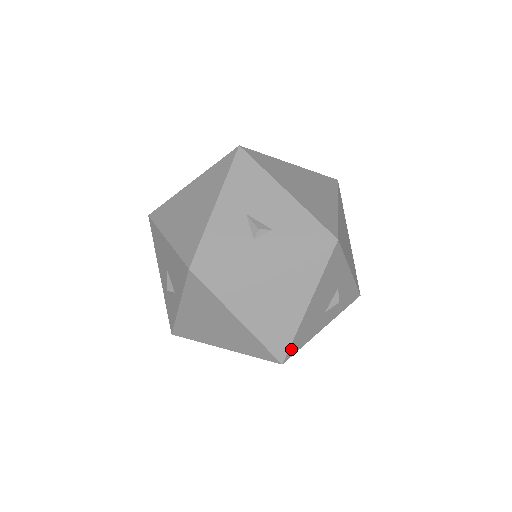
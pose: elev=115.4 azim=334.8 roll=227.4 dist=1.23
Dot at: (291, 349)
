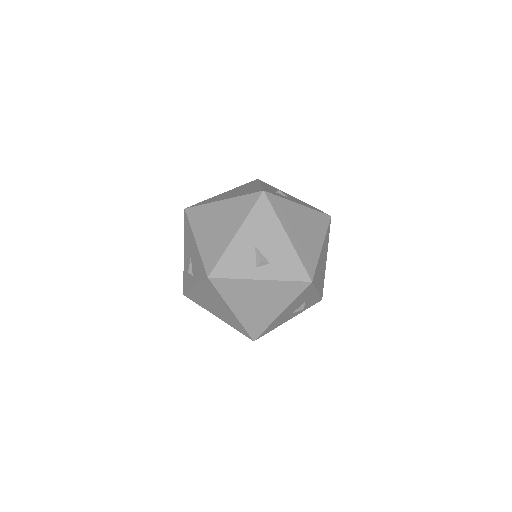
Dot at: (262, 334)
